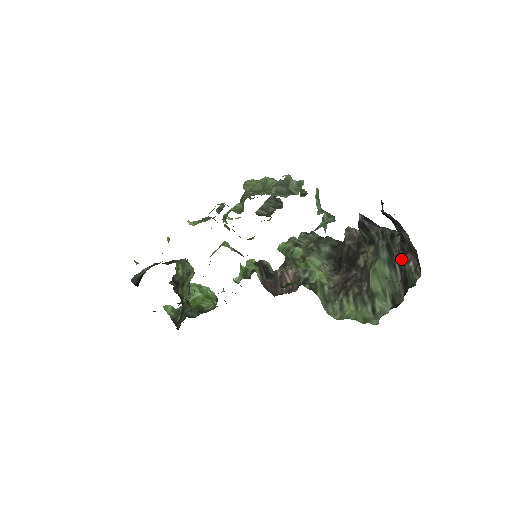
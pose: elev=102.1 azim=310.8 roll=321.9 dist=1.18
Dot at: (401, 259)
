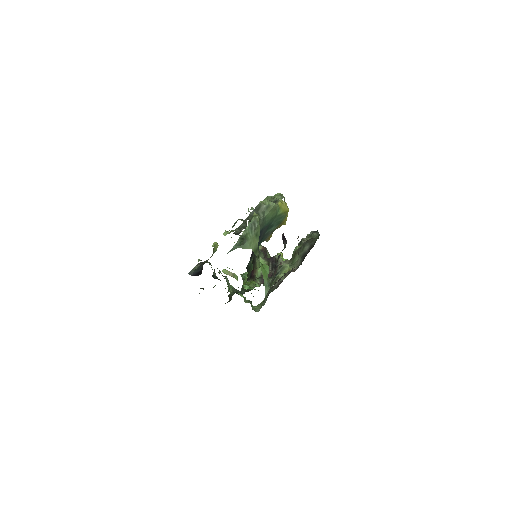
Dot at: (273, 270)
